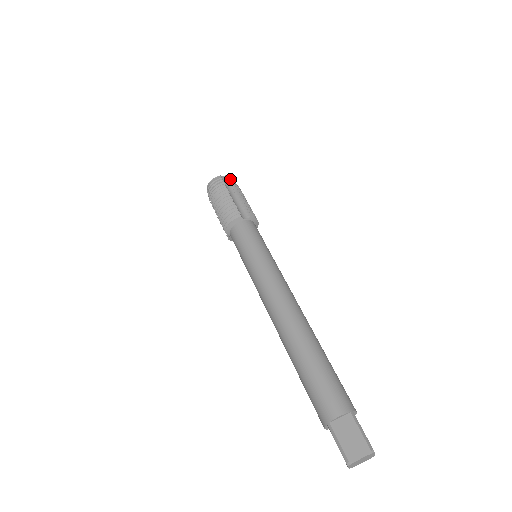
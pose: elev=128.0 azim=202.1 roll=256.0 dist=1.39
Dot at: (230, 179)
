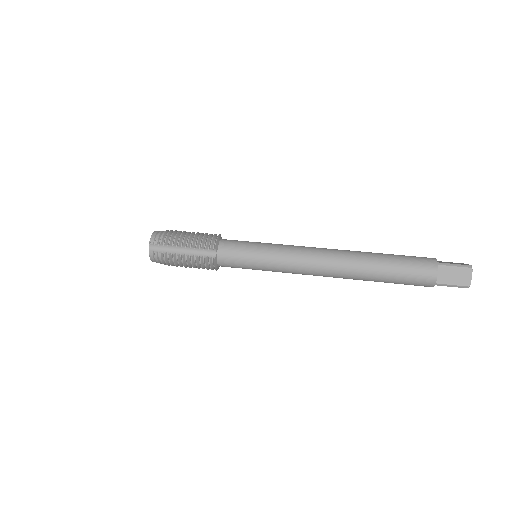
Dot at: occluded
